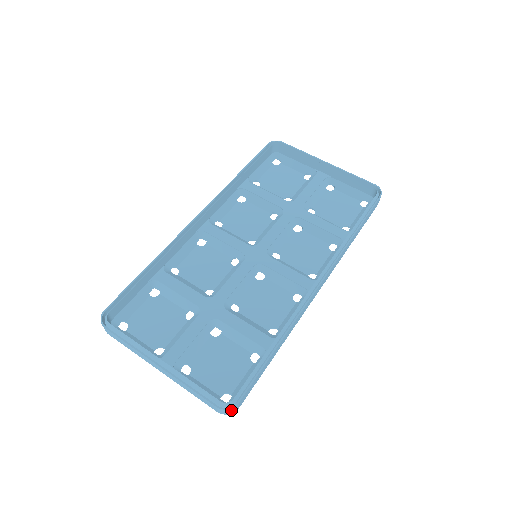
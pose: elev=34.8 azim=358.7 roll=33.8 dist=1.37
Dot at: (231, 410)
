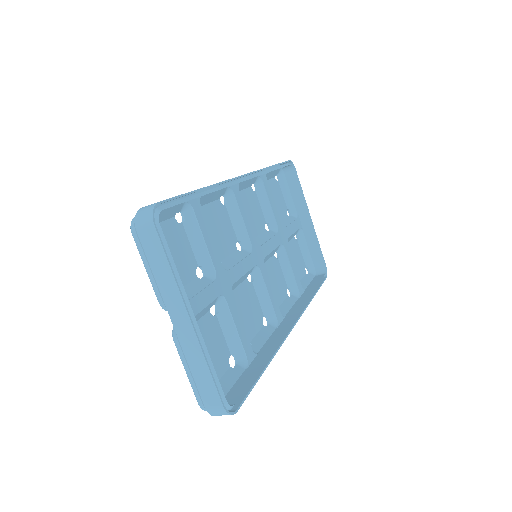
Dot at: (225, 414)
